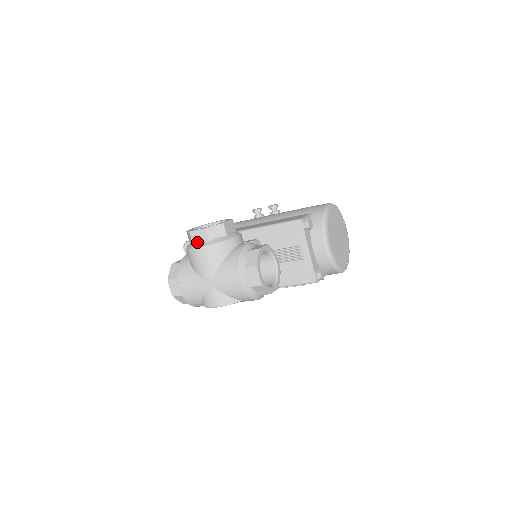
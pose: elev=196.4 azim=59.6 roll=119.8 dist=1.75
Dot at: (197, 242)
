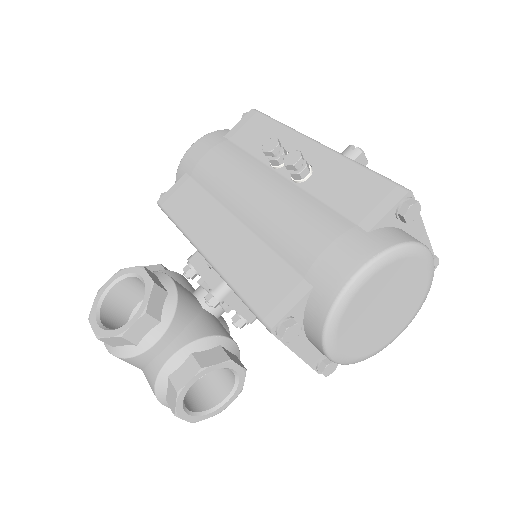
Dot at: occluded
